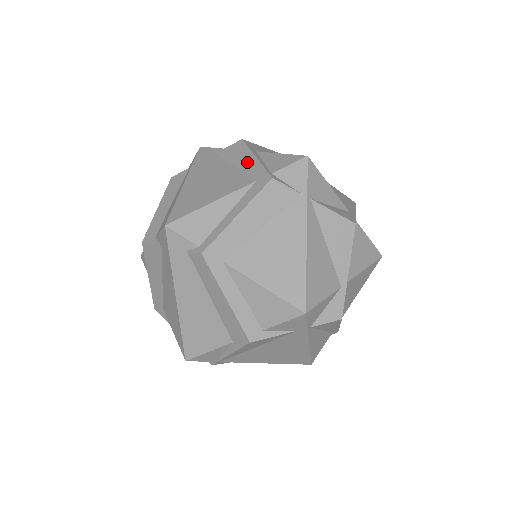
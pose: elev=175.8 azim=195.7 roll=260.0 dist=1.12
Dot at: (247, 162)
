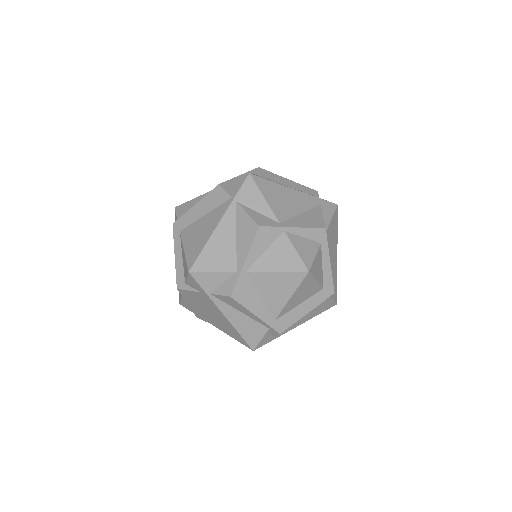
Dot at: occluded
